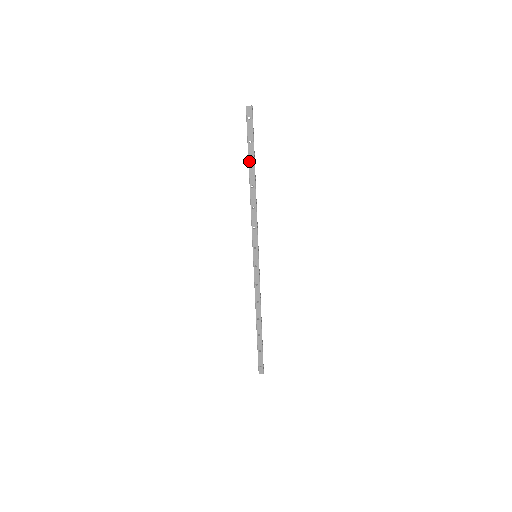
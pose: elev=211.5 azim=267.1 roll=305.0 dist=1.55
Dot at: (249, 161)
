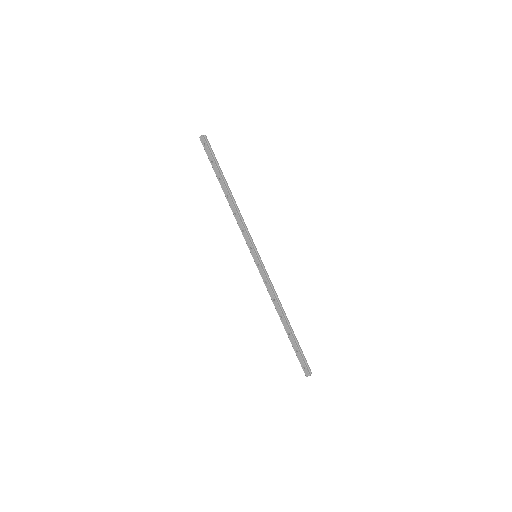
Dot at: (217, 177)
